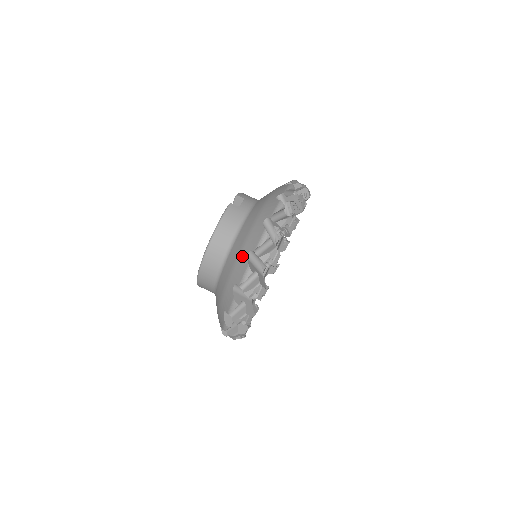
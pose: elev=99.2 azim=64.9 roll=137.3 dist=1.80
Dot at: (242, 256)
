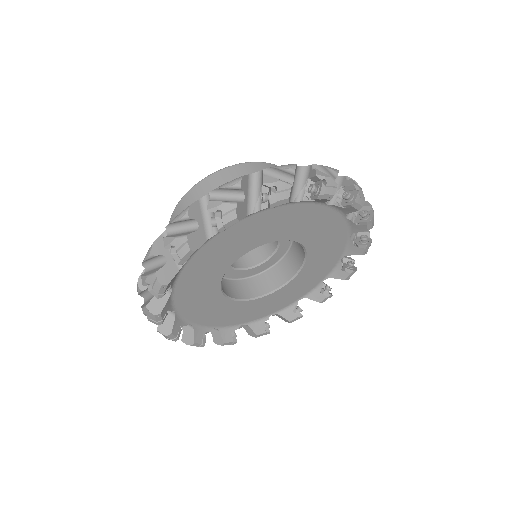
Dot at: occluded
